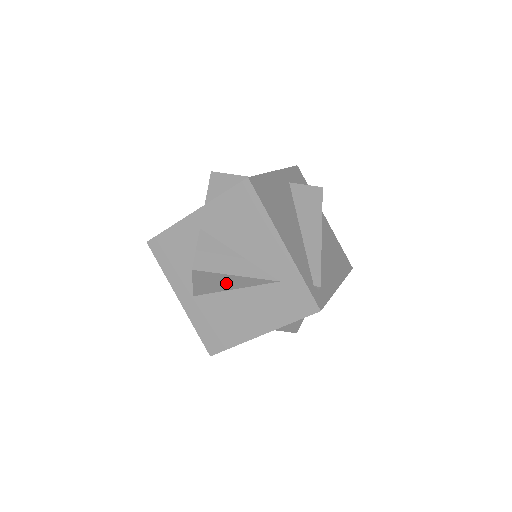
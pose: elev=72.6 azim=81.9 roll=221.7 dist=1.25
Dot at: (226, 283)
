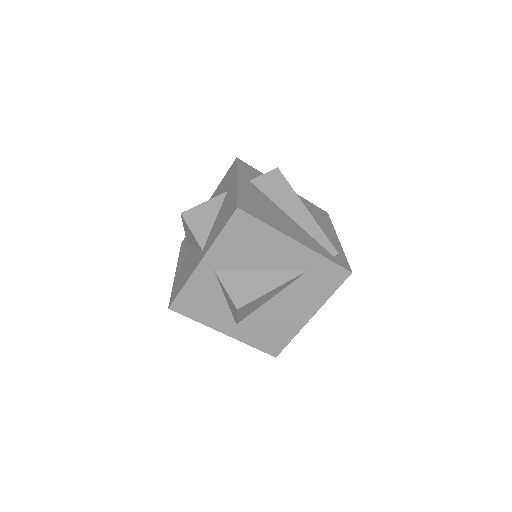
Dot at: (264, 299)
